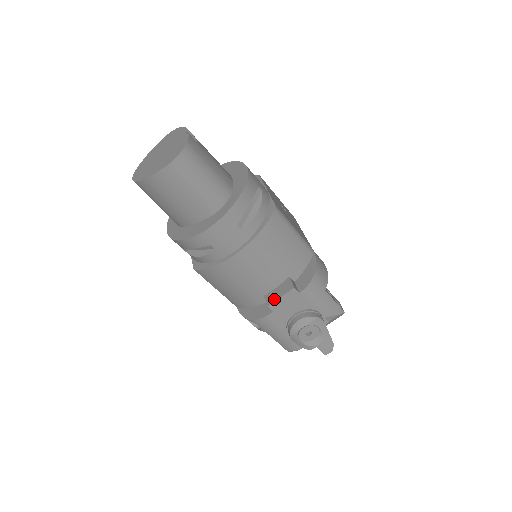
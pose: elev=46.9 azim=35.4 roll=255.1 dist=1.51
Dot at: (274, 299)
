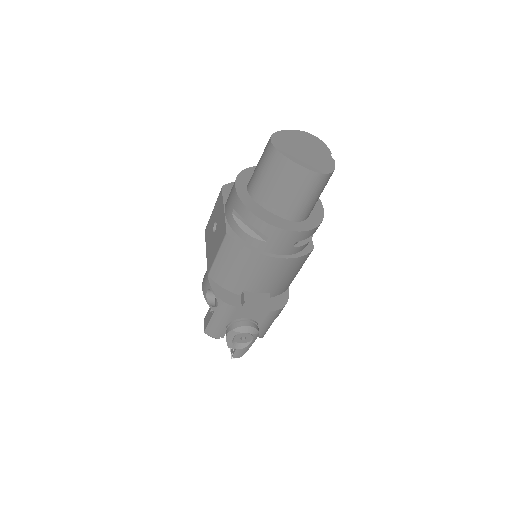
Dot at: (252, 301)
